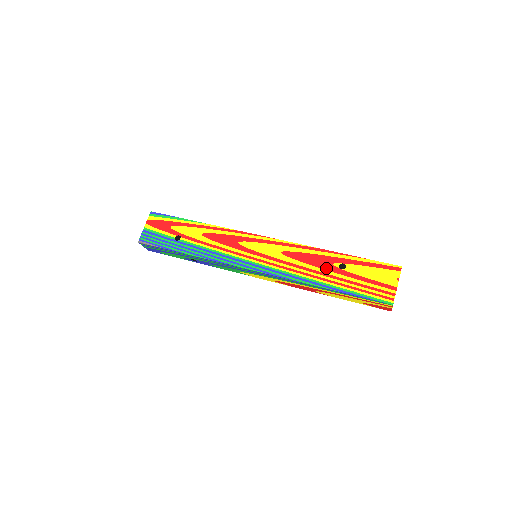
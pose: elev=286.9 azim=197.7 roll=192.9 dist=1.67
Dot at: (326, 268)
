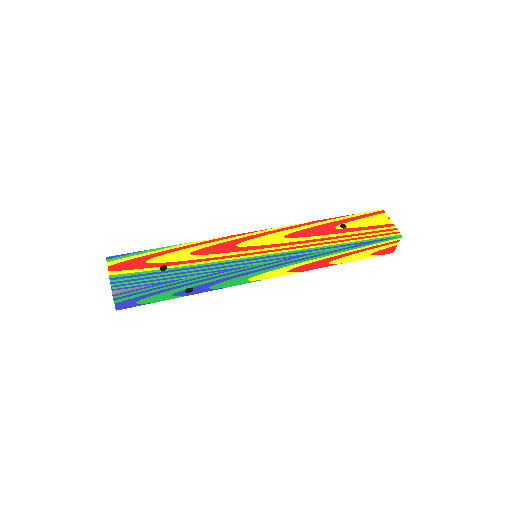
Dot at: (332, 233)
